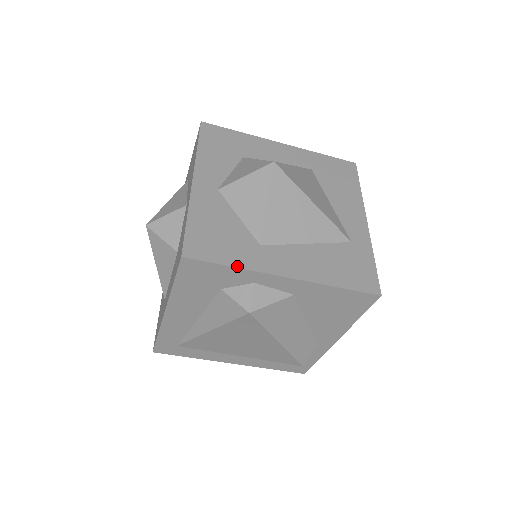
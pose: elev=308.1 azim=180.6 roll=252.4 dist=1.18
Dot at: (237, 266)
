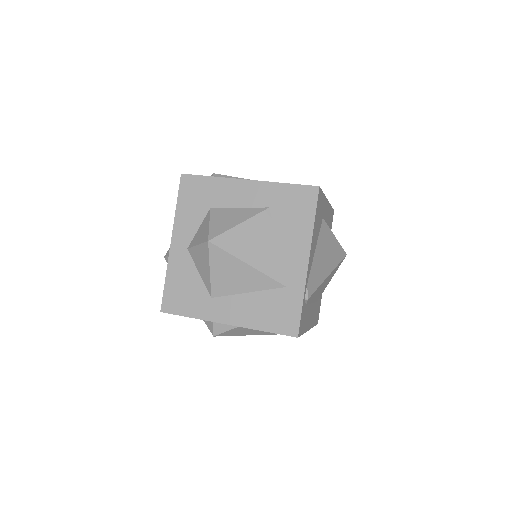
Dot at: (193, 317)
